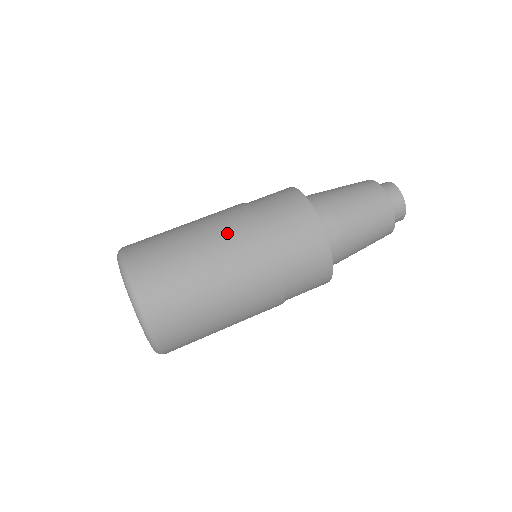
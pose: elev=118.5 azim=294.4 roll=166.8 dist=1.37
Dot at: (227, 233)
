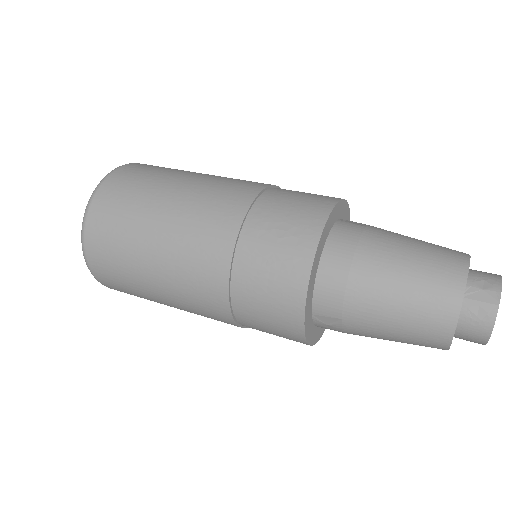
Dot at: occluded
